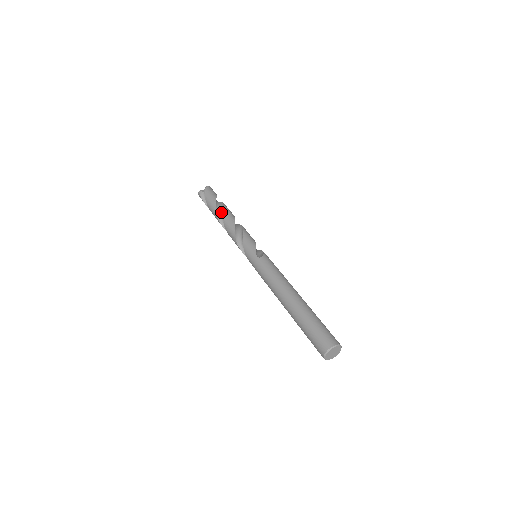
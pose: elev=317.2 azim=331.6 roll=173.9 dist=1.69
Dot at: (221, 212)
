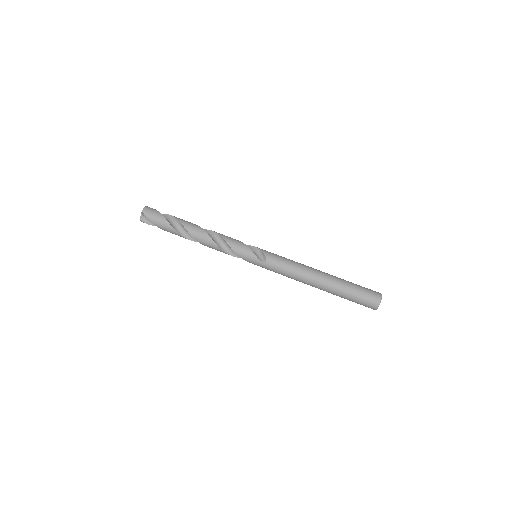
Dot at: (185, 232)
